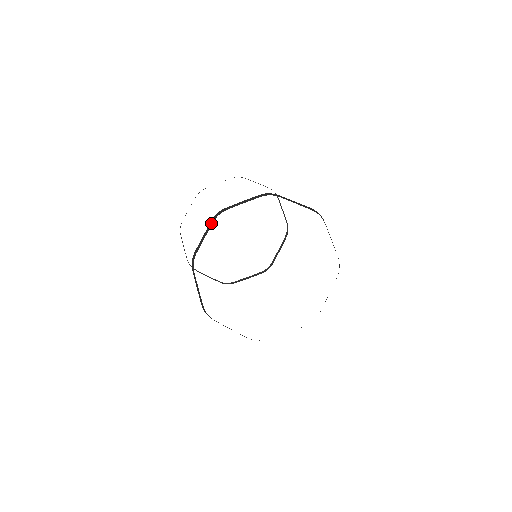
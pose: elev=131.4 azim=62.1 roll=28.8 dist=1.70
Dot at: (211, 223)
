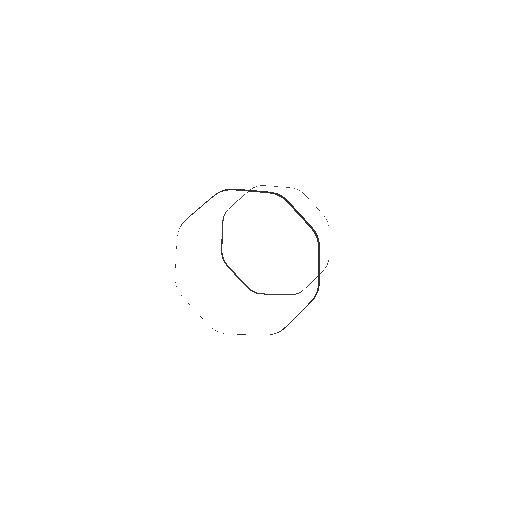
Dot at: occluded
